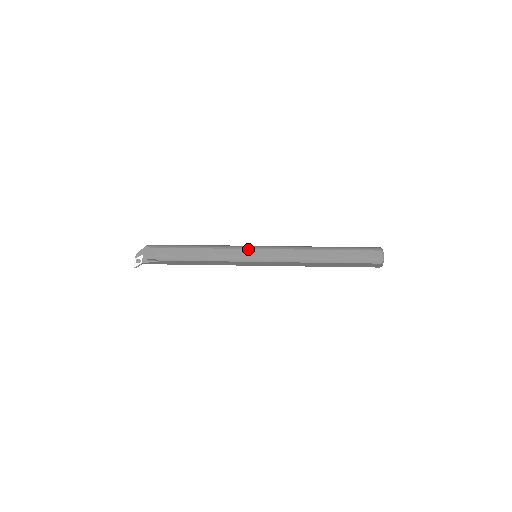
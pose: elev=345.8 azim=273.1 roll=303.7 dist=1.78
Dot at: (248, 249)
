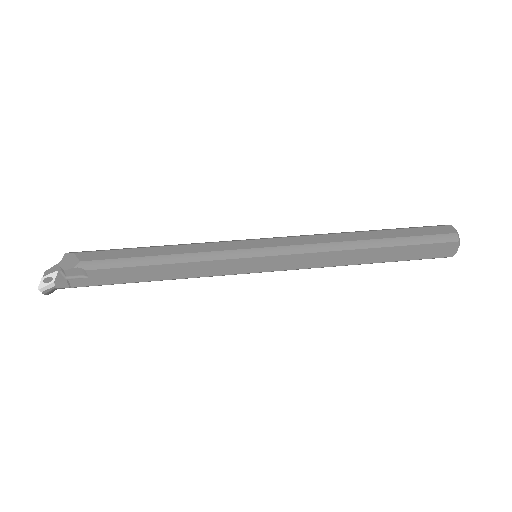
Dot at: (243, 240)
